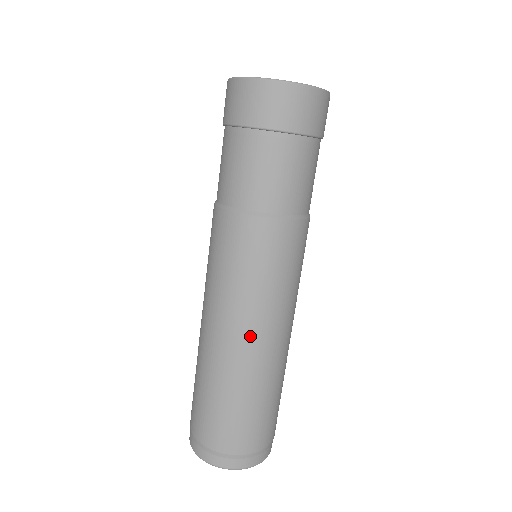
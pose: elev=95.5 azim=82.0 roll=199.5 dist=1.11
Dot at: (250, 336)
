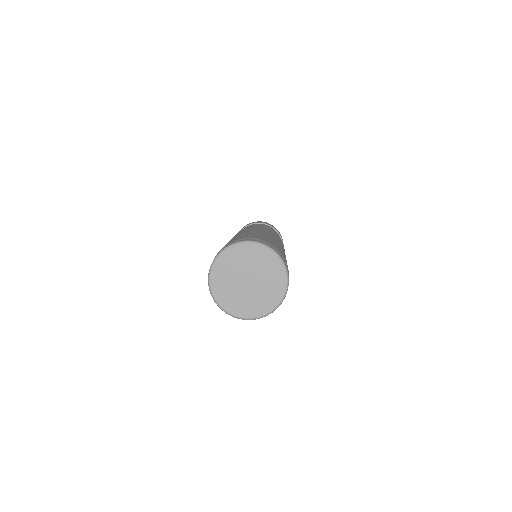
Dot at: (258, 230)
